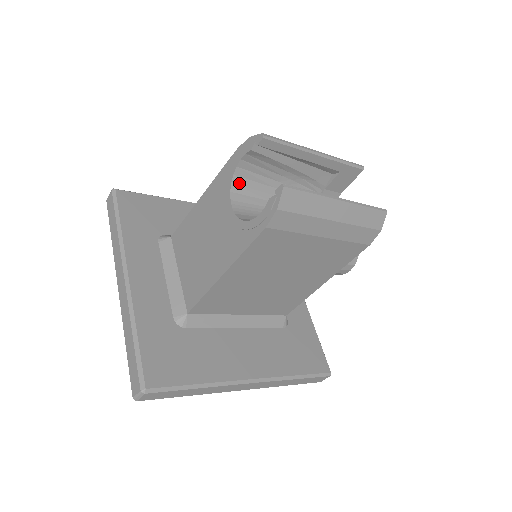
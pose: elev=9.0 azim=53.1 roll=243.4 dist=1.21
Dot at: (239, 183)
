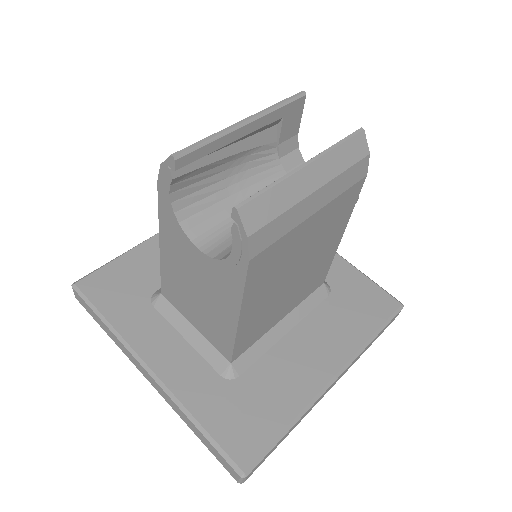
Dot at: (186, 215)
